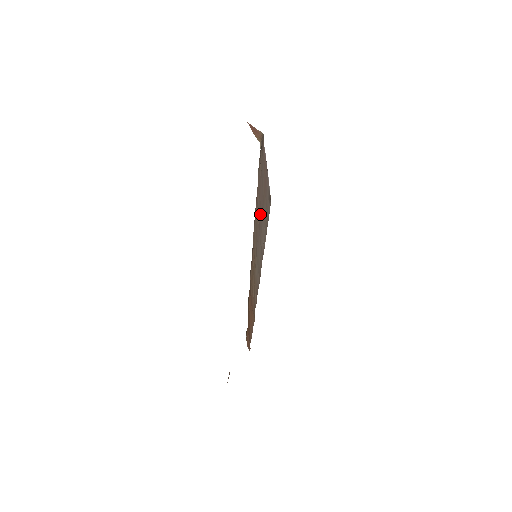
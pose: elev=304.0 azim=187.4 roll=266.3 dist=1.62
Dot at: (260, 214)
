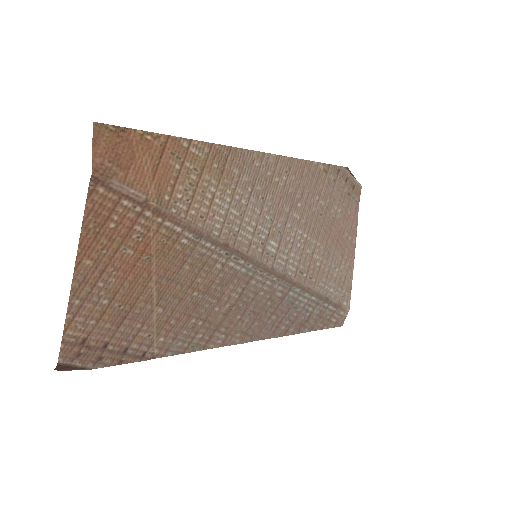
Dot at: (291, 204)
